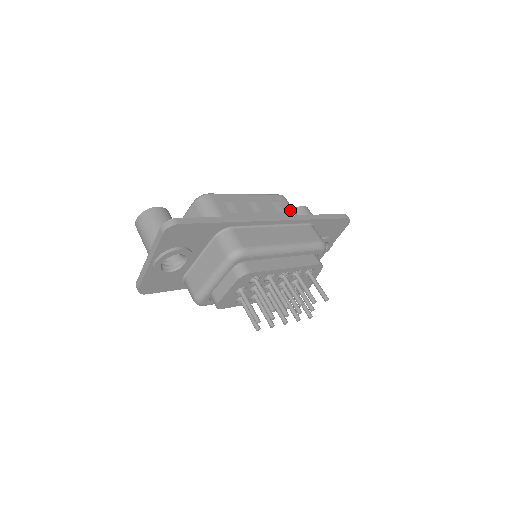
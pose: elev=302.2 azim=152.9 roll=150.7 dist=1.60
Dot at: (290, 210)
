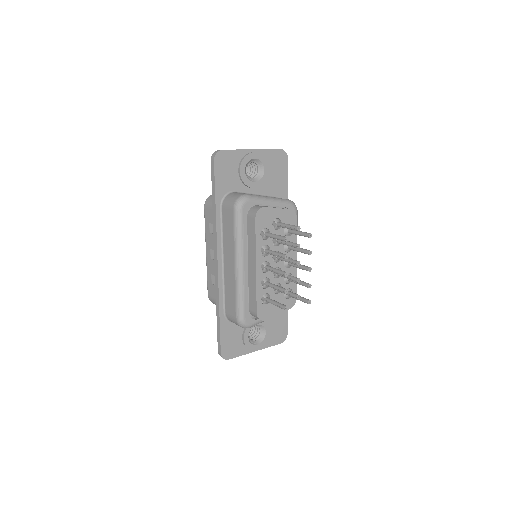
Dot at: occluded
